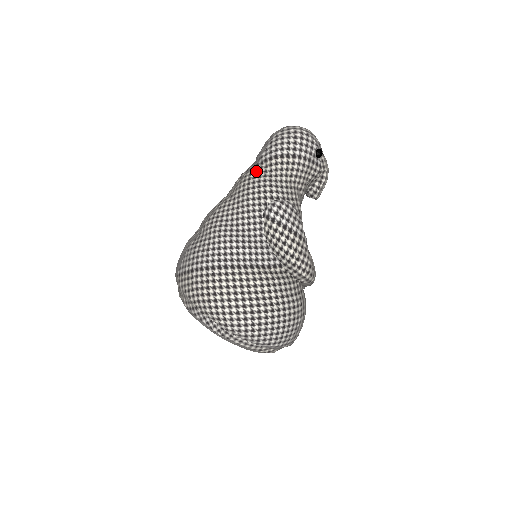
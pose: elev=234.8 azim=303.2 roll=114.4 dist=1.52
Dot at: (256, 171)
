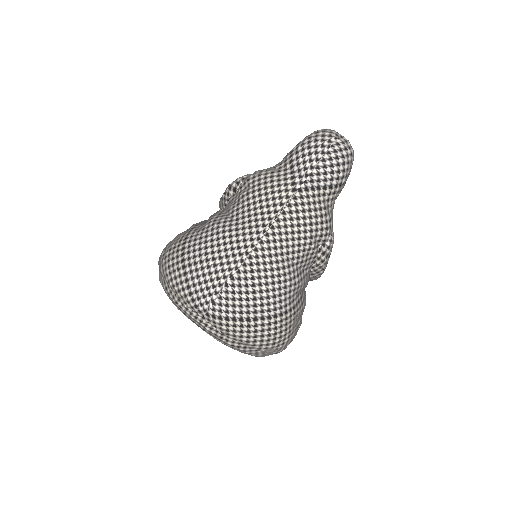
Dot at: (315, 200)
